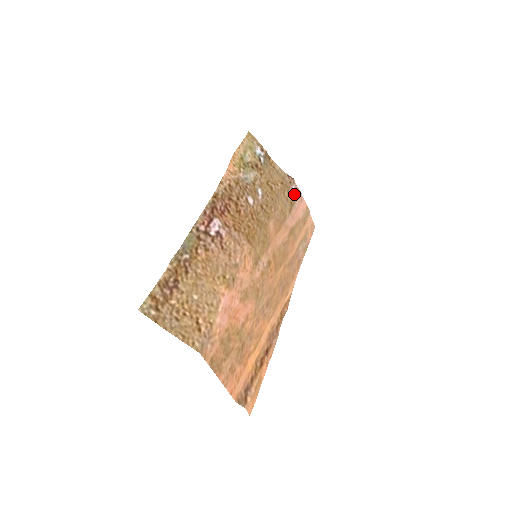
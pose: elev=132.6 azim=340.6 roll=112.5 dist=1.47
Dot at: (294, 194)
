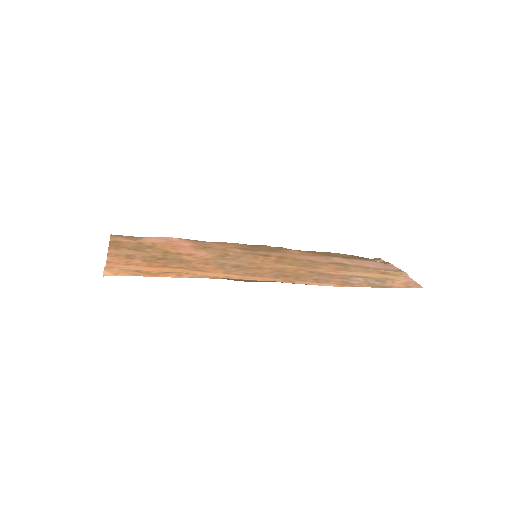
Dot at: occluded
